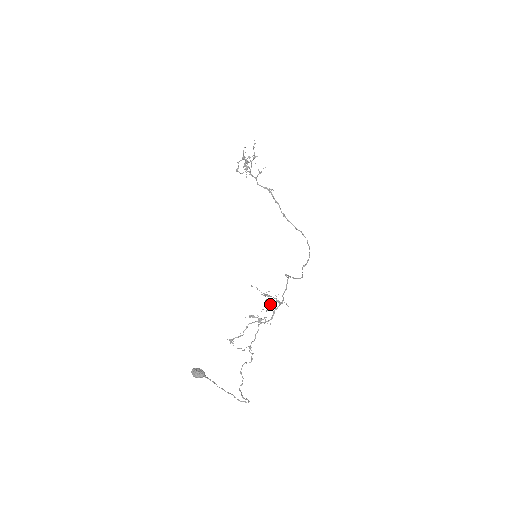
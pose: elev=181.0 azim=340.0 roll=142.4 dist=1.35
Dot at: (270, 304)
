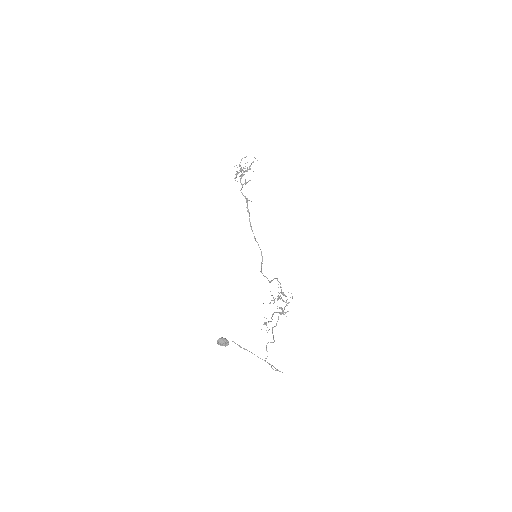
Dot at: (274, 300)
